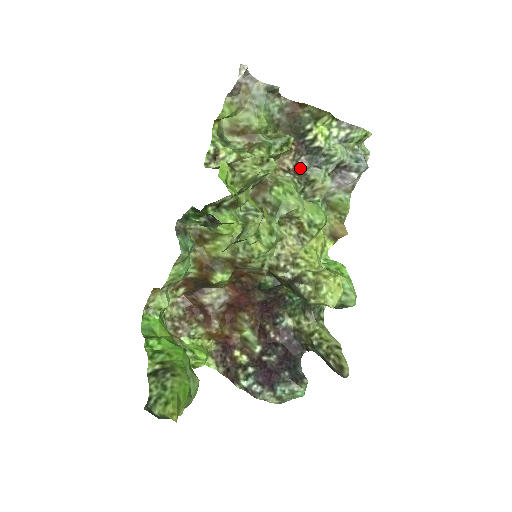
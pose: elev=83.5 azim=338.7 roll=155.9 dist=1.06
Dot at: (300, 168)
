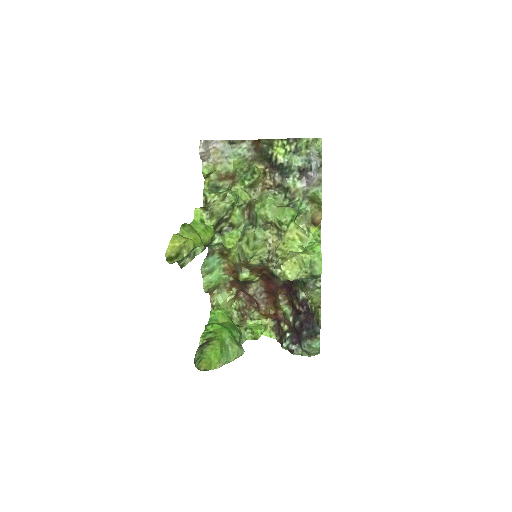
Dot at: (278, 182)
